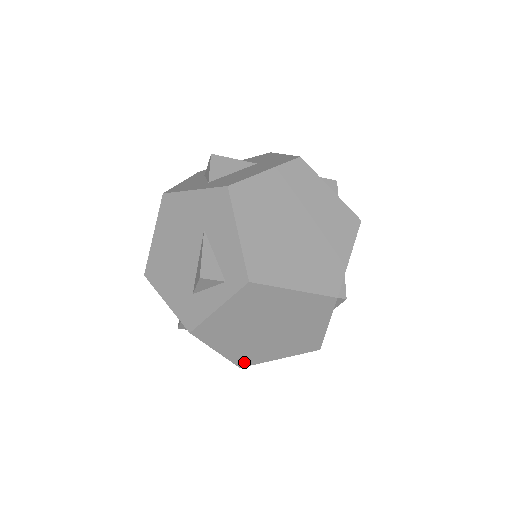
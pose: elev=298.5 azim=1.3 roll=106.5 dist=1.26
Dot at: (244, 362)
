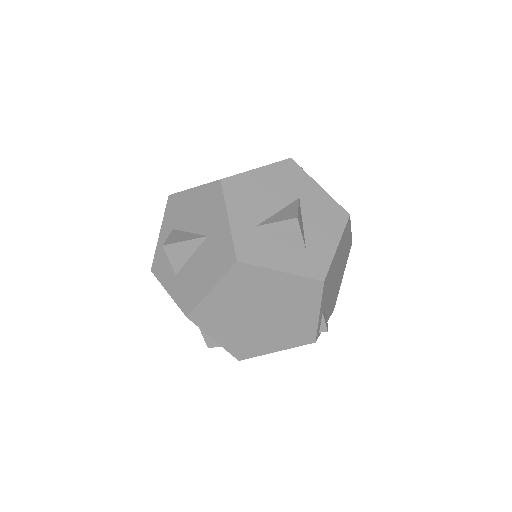
Dot at: occluded
